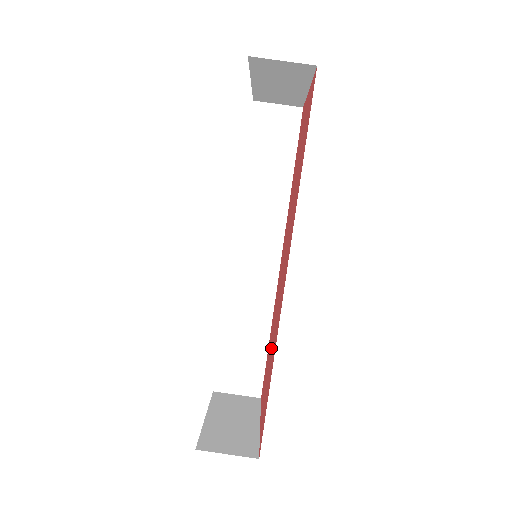
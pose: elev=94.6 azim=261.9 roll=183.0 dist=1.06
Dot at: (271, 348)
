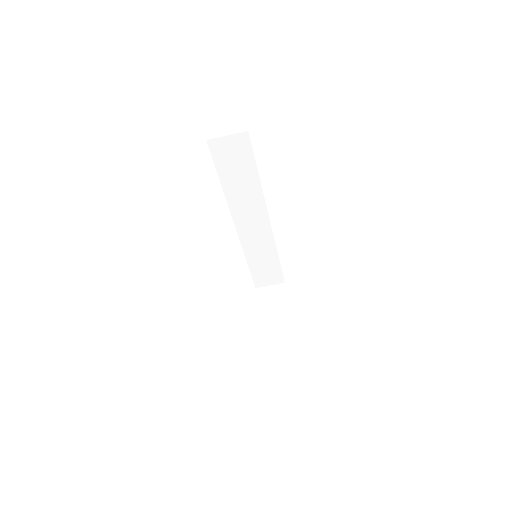
Dot at: occluded
